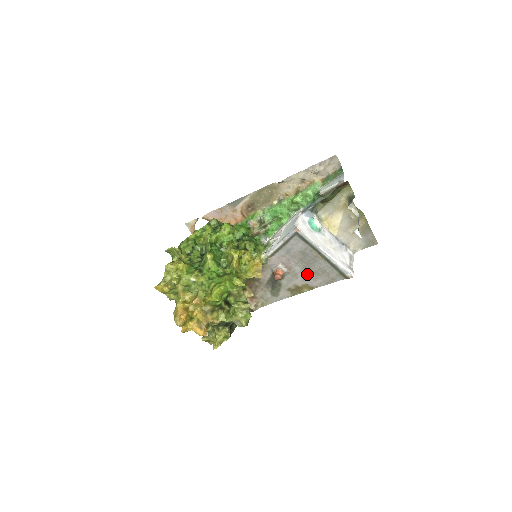
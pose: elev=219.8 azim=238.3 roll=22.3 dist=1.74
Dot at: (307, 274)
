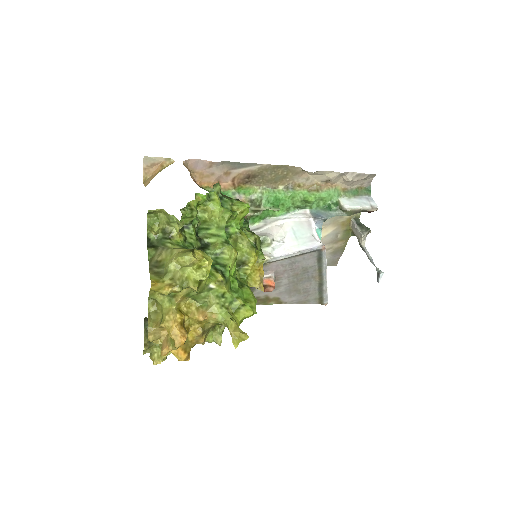
Dot at: (288, 289)
